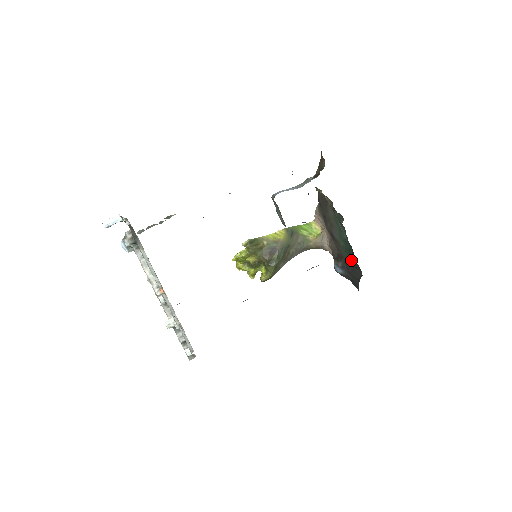
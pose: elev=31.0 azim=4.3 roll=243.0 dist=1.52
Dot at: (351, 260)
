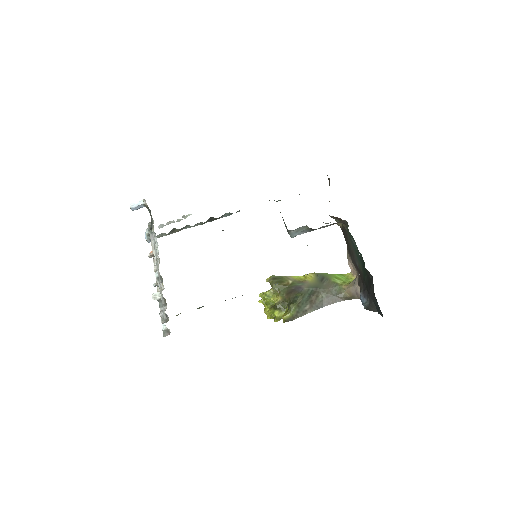
Dot at: (366, 275)
